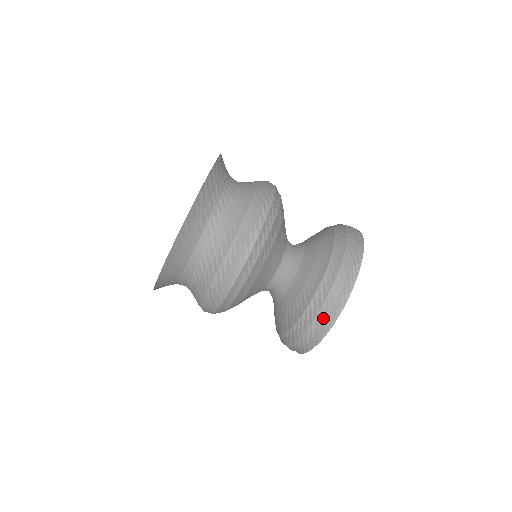
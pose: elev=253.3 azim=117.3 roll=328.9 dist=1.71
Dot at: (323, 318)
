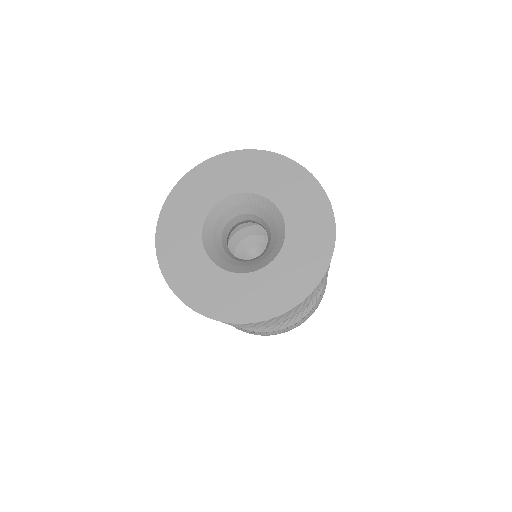
Dot at: occluded
